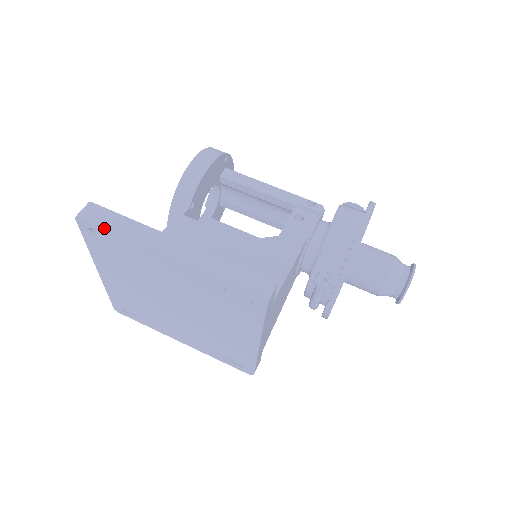
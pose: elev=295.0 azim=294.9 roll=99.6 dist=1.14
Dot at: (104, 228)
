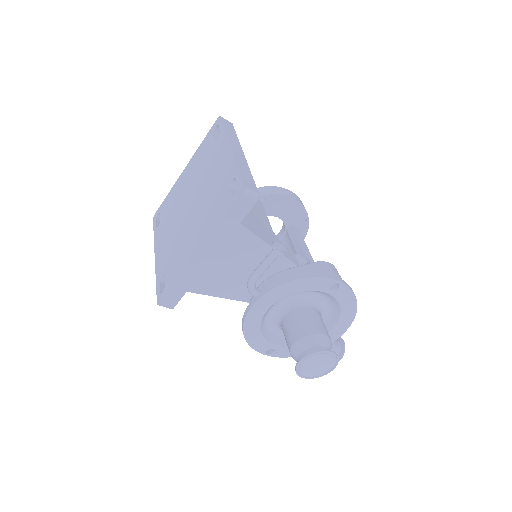
Dot at: (223, 125)
